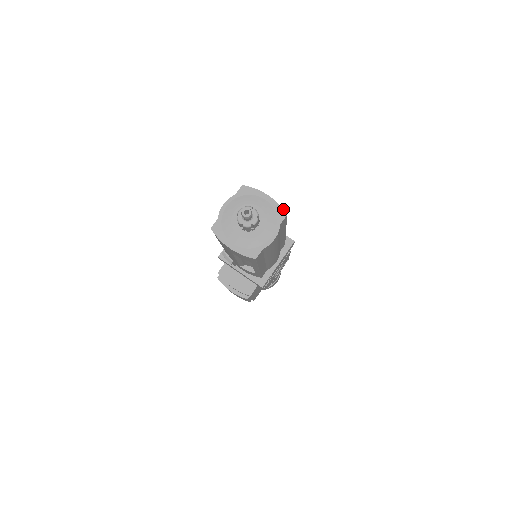
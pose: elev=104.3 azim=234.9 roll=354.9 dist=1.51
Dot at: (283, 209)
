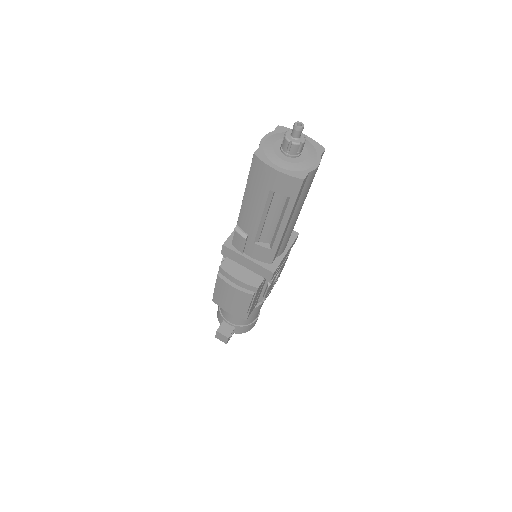
Dot at: (321, 145)
